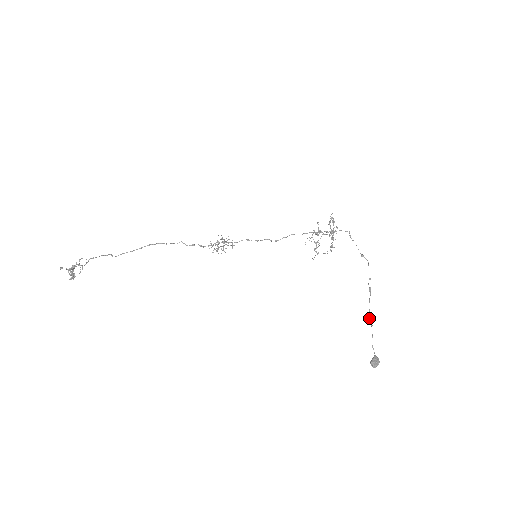
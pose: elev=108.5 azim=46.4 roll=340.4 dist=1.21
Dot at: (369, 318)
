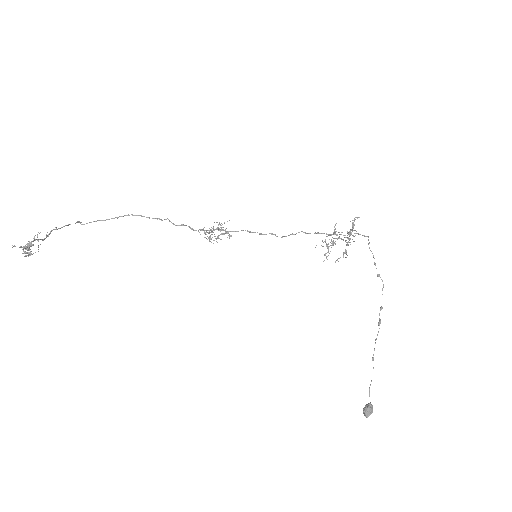
Dot at: (372, 359)
